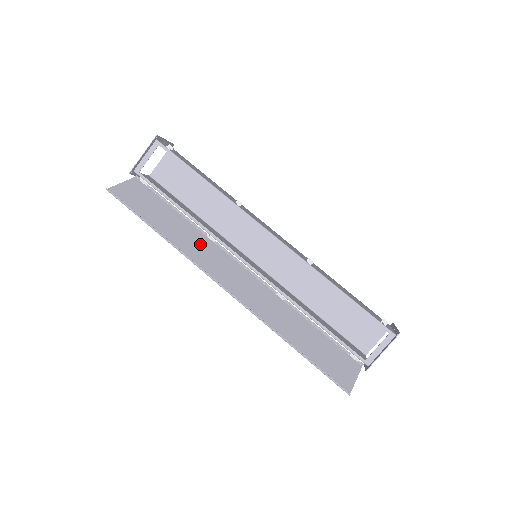
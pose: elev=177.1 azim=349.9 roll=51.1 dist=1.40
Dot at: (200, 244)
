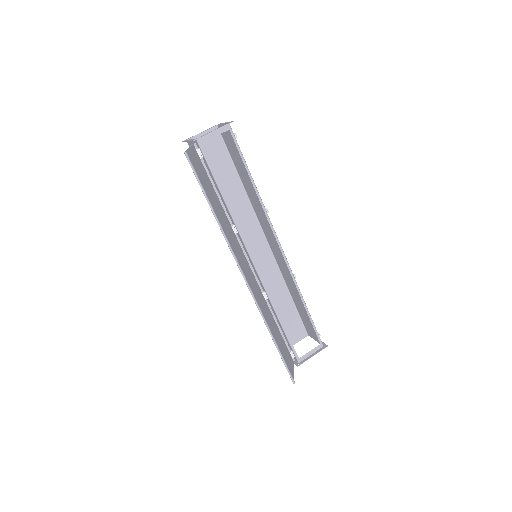
Dot at: (230, 233)
